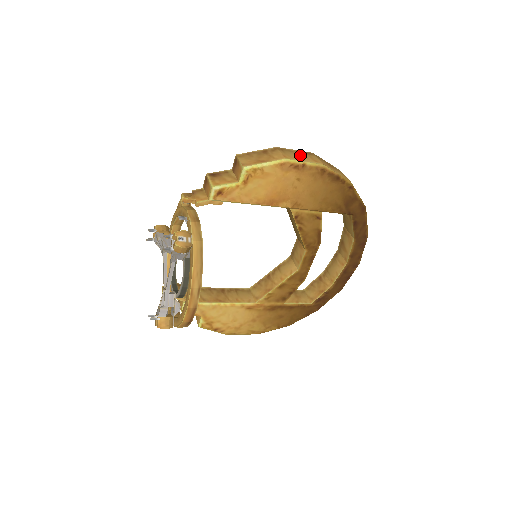
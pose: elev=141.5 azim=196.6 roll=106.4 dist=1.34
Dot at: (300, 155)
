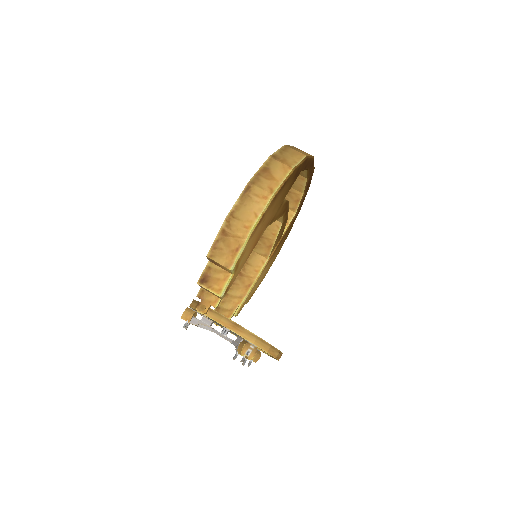
Dot at: (249, 205)
